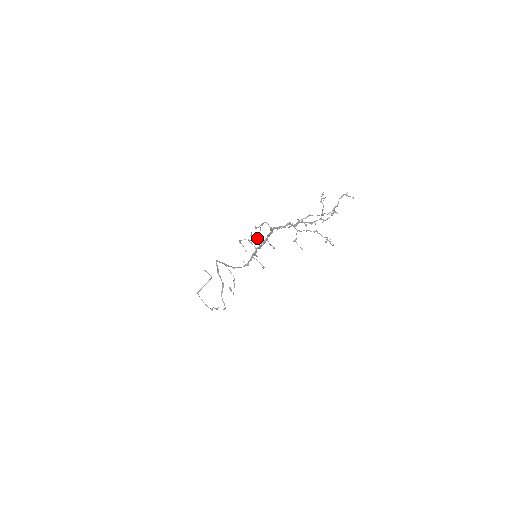
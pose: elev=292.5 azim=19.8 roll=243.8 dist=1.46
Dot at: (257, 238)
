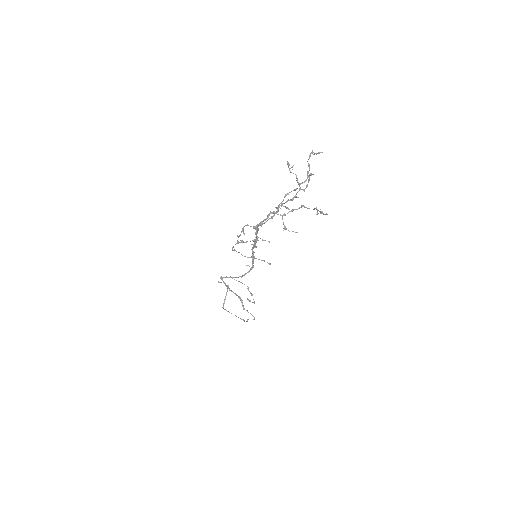
Dot at: occluded
